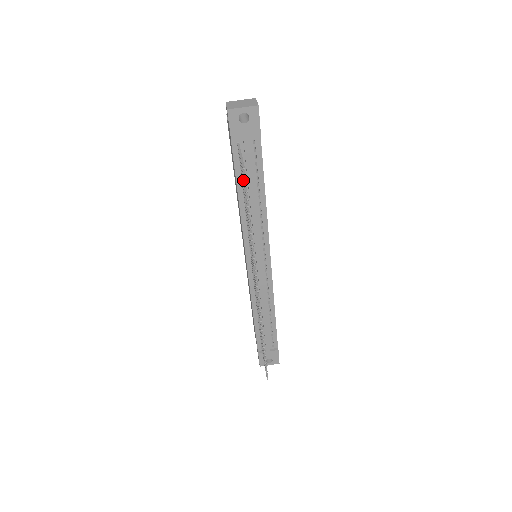
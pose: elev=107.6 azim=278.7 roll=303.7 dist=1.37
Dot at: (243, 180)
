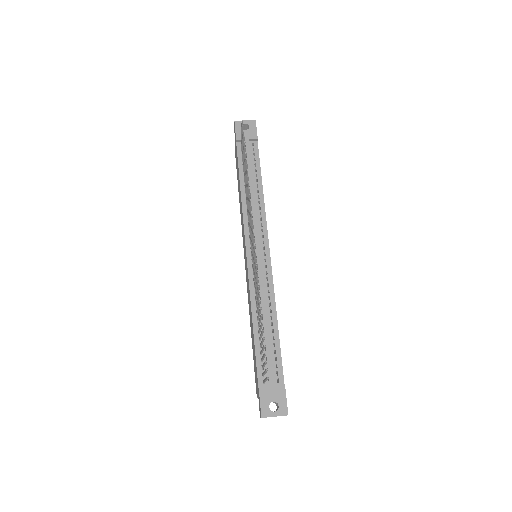
Dot at: occluded
